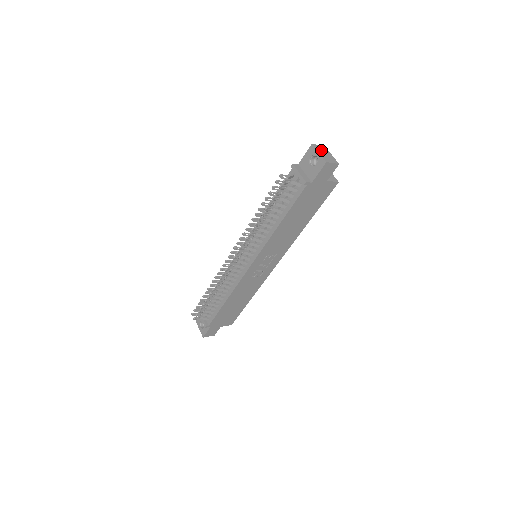
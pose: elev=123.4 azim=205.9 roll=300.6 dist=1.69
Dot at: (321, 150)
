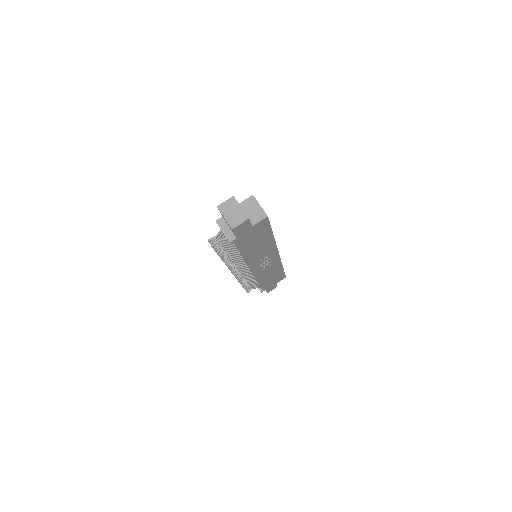
Dot at: (227, 209)
